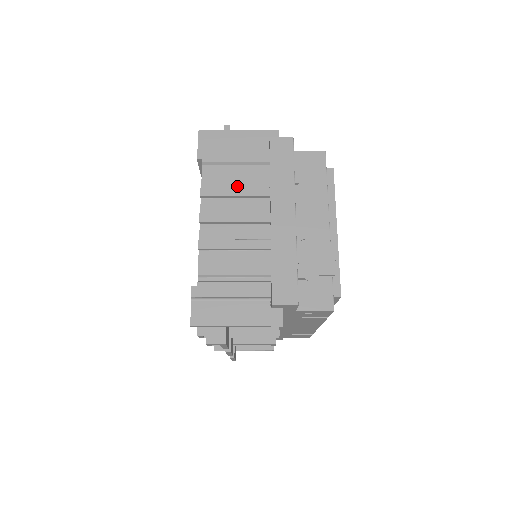
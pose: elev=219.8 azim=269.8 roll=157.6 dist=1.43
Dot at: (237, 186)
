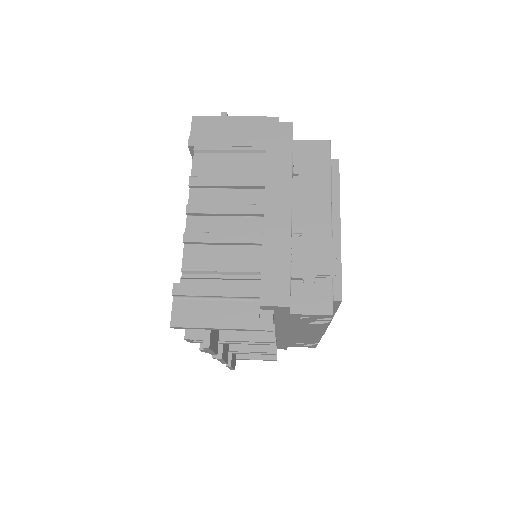
Dot at: (230, 175)
